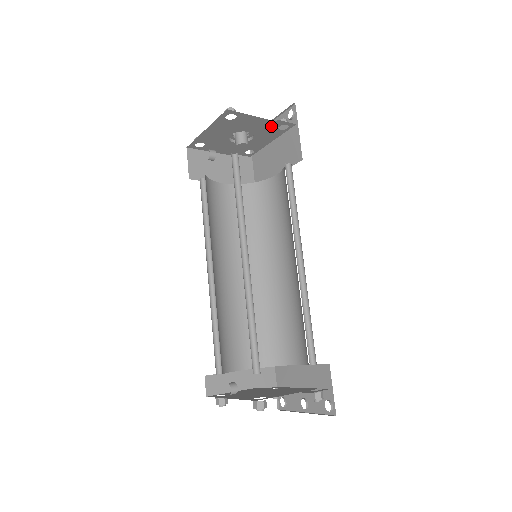
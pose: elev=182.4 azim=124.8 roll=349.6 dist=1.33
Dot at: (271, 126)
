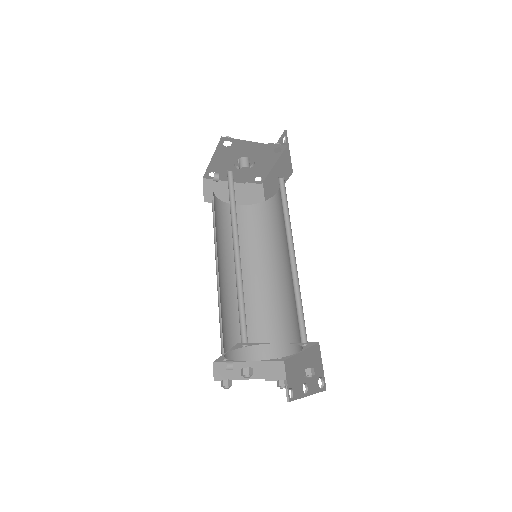
Dot at: (265, 149)
